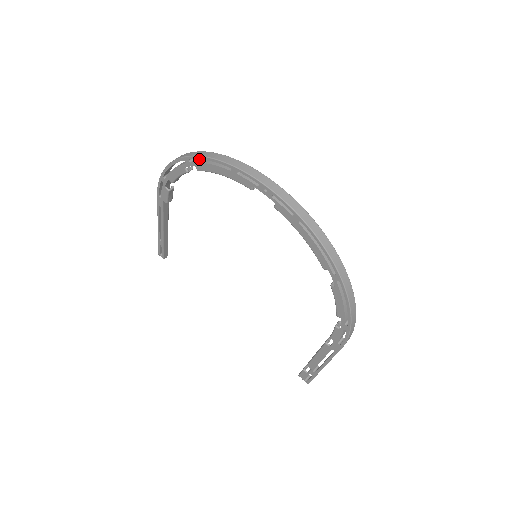
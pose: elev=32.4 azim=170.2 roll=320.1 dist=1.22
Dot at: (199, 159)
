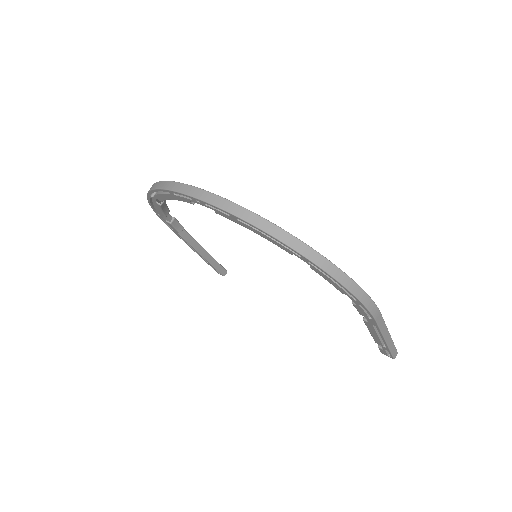
Dot at: occluded
